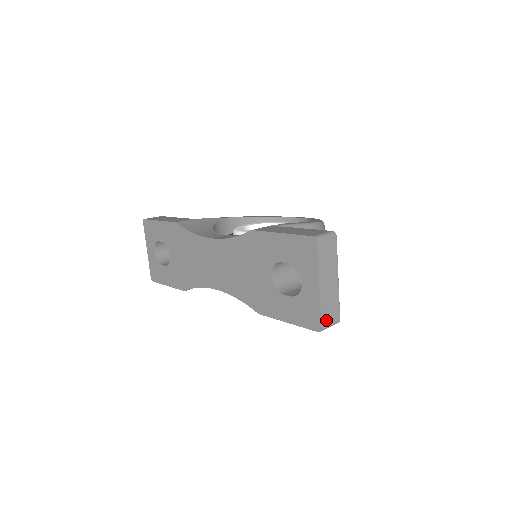
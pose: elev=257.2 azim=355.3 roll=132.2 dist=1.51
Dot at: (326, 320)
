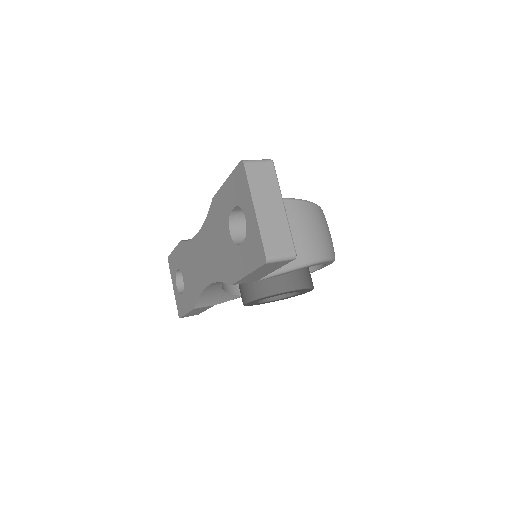
Dot at: (272, 249)
